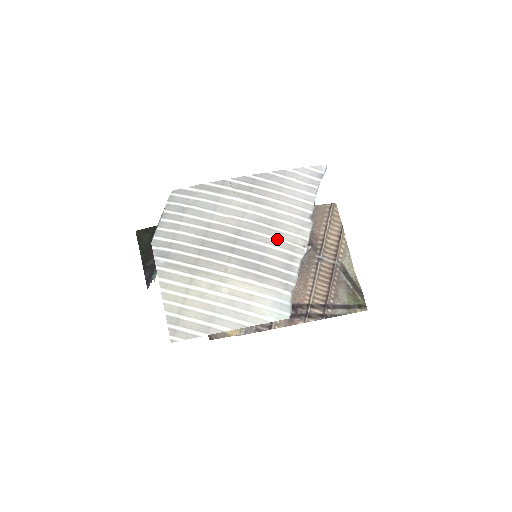
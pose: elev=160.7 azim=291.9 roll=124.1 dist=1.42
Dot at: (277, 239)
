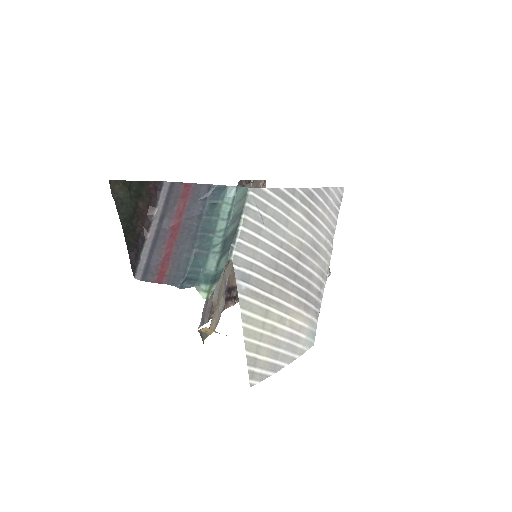
Dot at: (318, 266)
